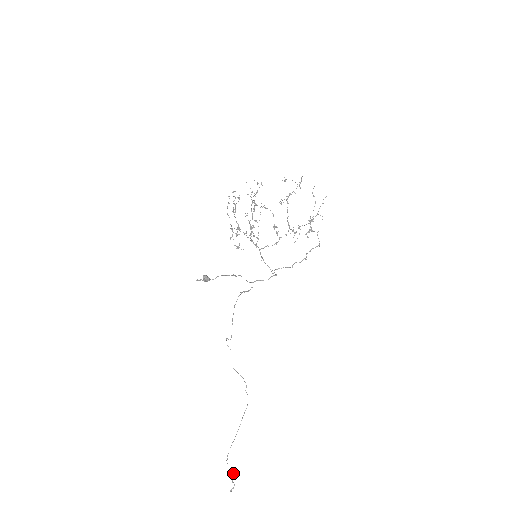
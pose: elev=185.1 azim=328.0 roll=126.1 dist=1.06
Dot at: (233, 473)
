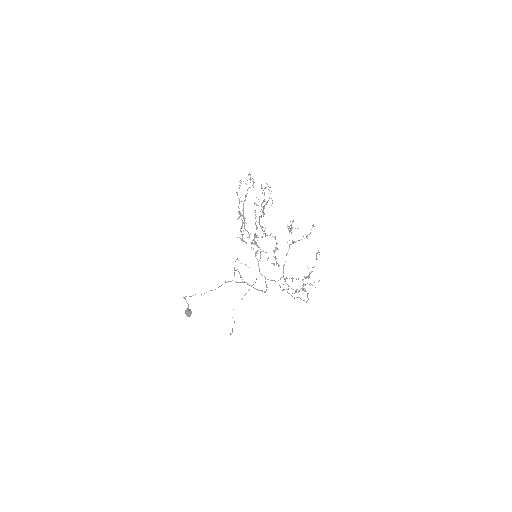
Dot at: occluded
